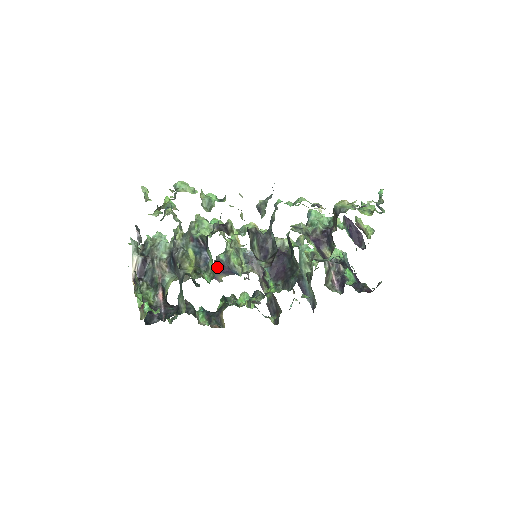
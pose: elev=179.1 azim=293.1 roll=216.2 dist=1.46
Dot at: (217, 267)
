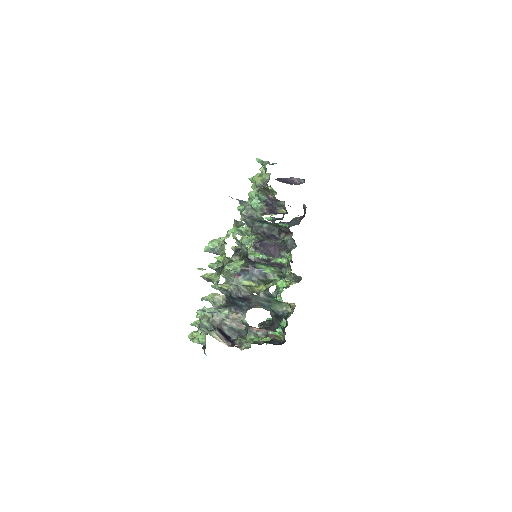
Dot at: occluded
